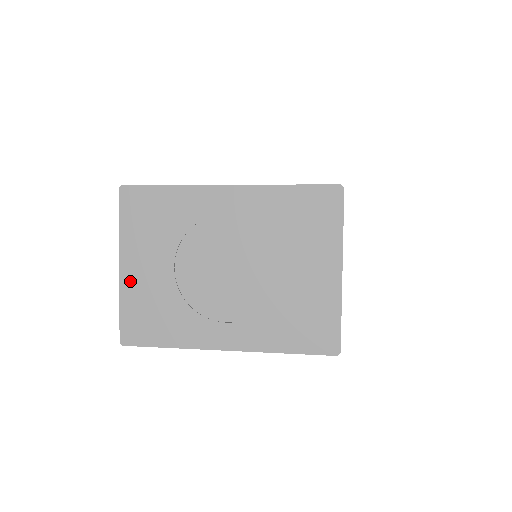
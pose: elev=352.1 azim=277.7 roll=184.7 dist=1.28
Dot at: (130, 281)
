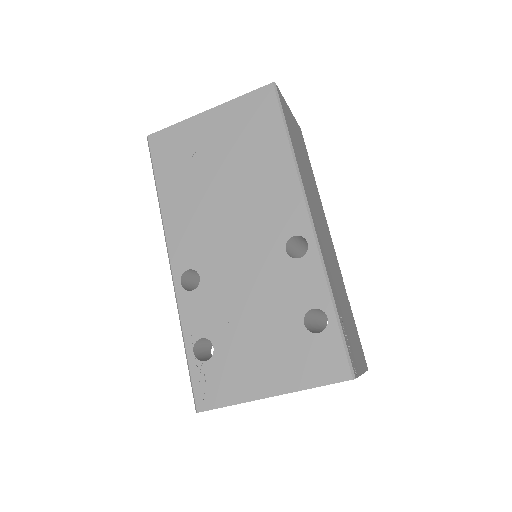
Dot at: occluded
